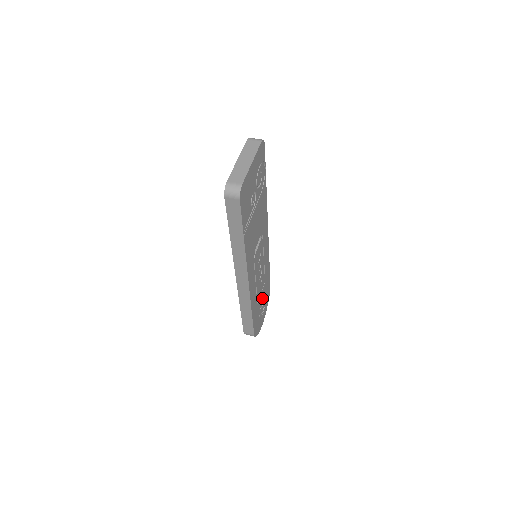
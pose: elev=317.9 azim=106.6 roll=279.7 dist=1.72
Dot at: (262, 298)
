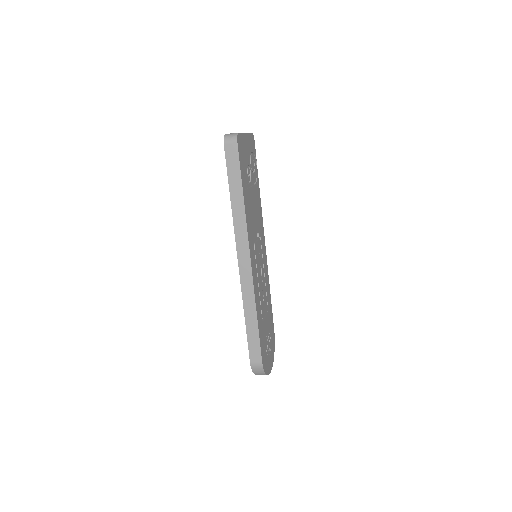
Dot at: (267, 328)
